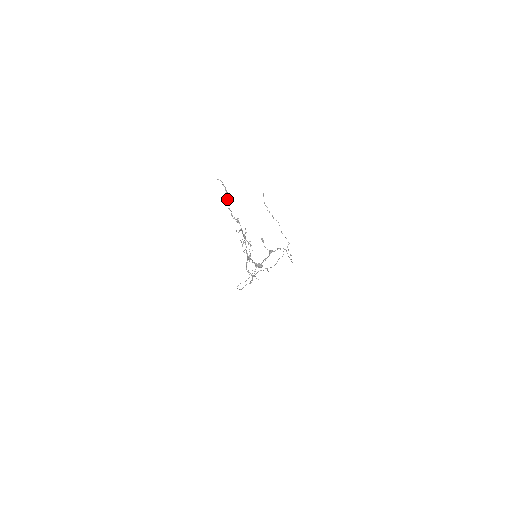
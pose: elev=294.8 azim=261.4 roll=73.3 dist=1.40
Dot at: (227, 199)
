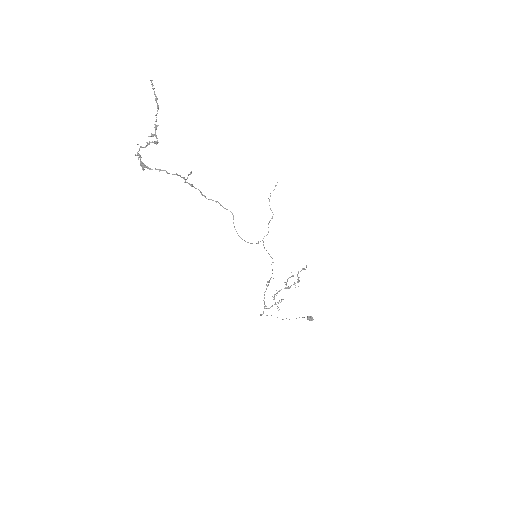
Dot at: (157, 105)
